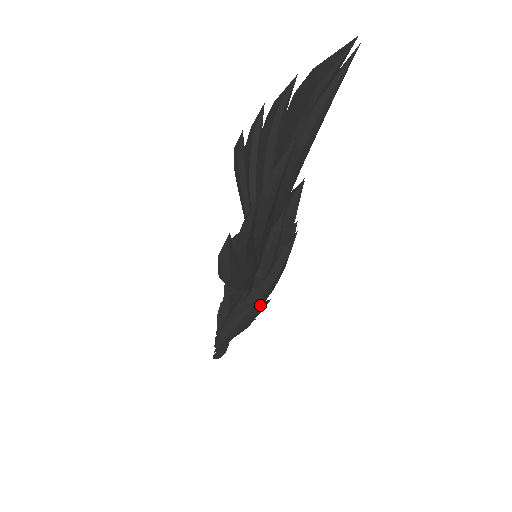
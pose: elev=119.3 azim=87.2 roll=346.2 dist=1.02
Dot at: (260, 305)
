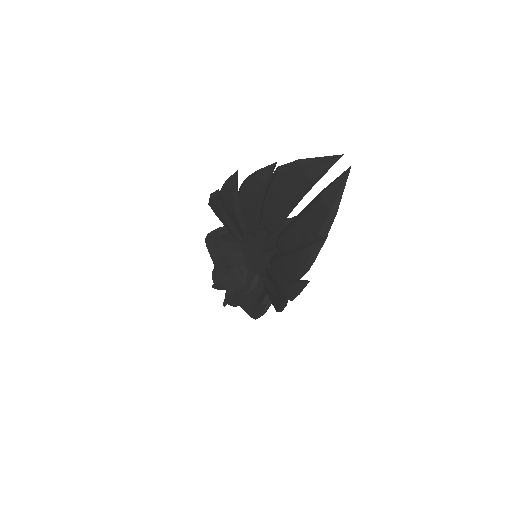
Dot at: occluded
